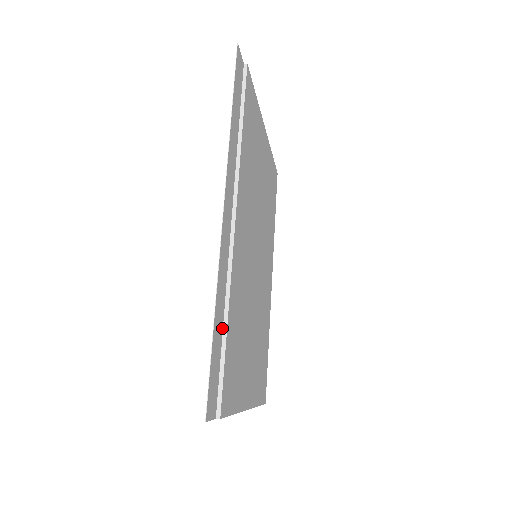
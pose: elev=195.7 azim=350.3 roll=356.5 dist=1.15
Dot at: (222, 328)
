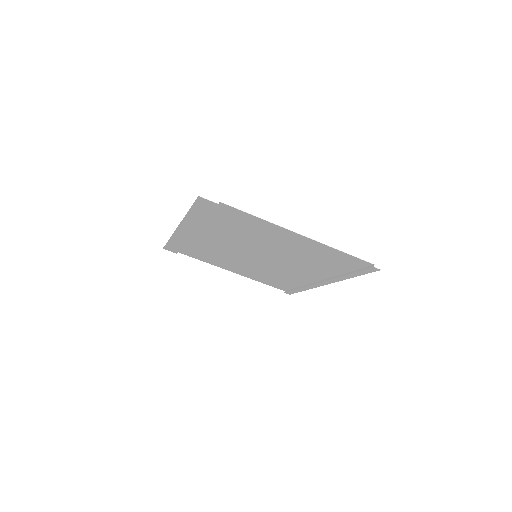
Dot at: occluded
